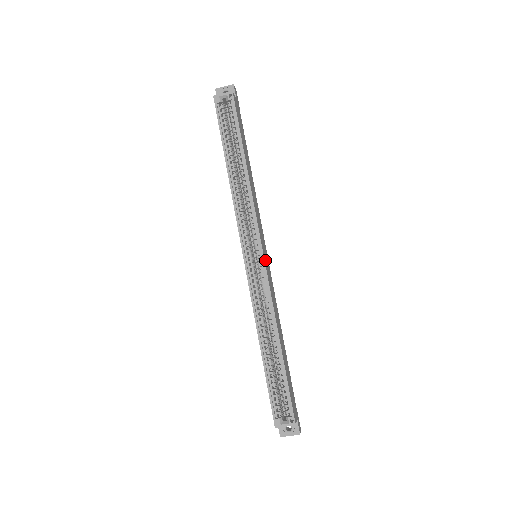
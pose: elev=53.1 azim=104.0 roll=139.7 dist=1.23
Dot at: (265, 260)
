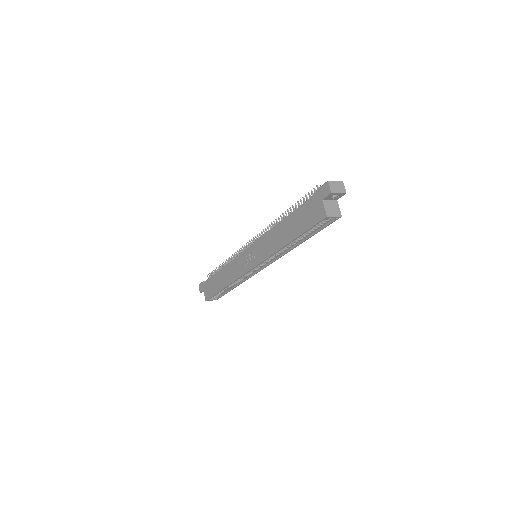
Dot at: occluded
